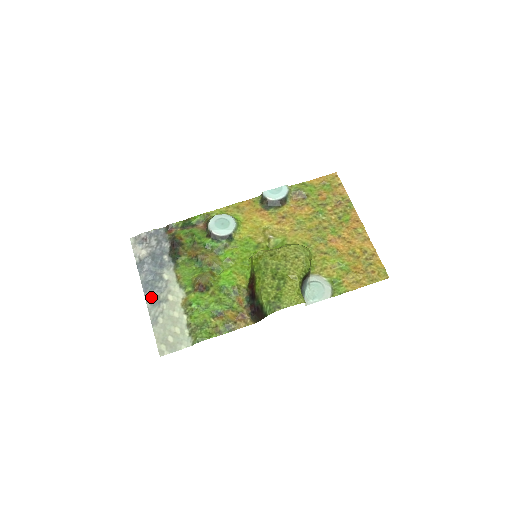
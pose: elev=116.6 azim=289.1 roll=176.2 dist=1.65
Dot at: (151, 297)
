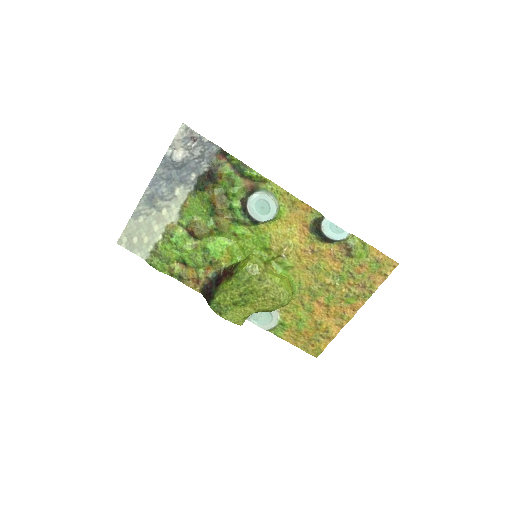
Dot at: (150, 195)
